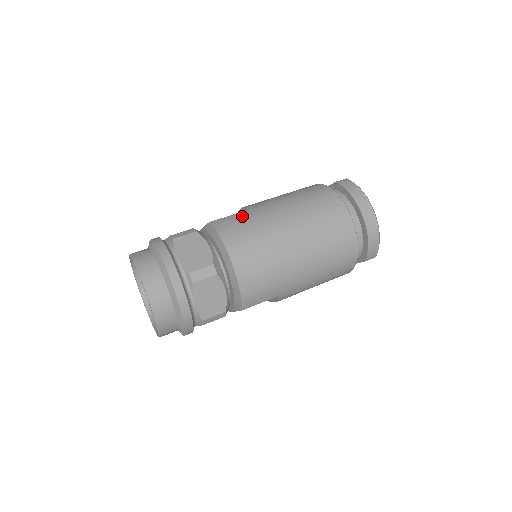
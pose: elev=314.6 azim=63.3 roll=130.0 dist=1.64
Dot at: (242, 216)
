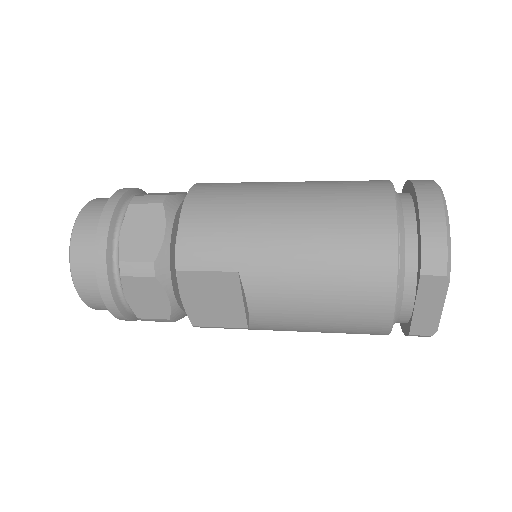
Dot at: occluded
